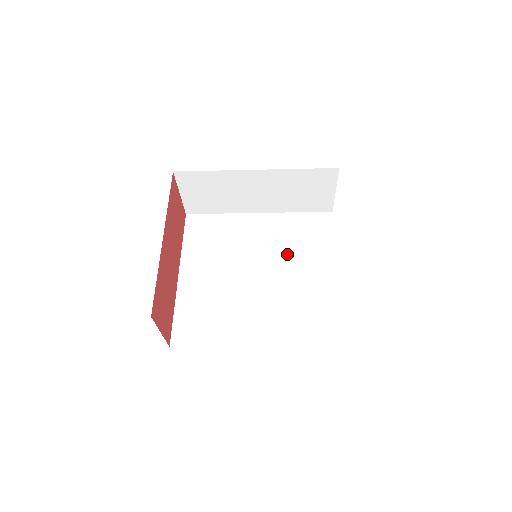
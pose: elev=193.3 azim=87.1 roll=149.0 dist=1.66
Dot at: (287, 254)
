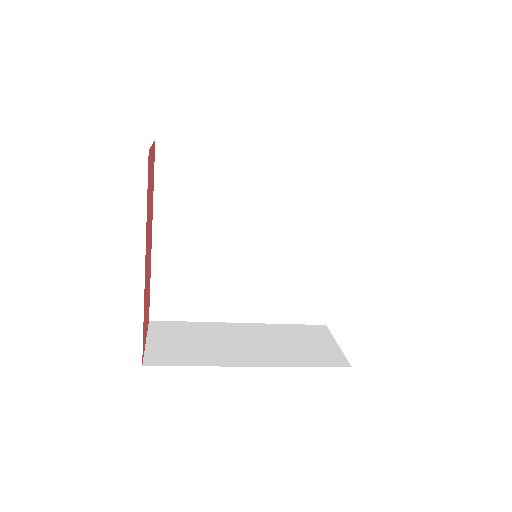
Dot at: (288, 218)
